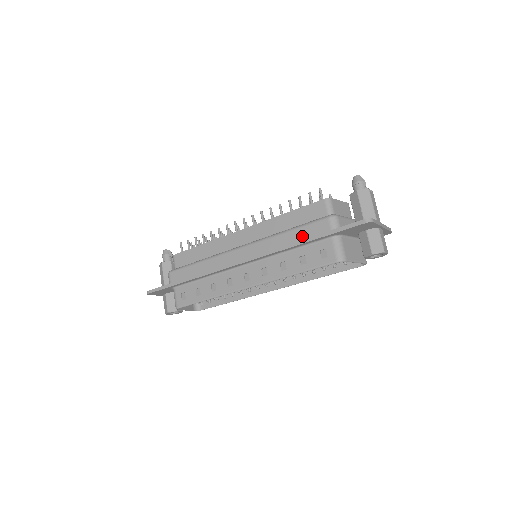
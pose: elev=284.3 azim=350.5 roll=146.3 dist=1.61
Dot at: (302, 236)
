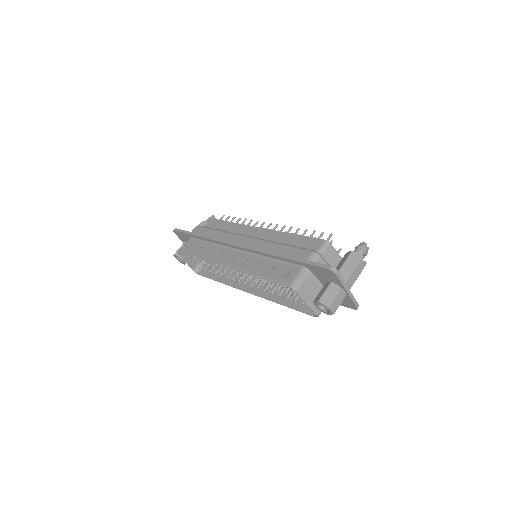
Dot at: (286, 253)
